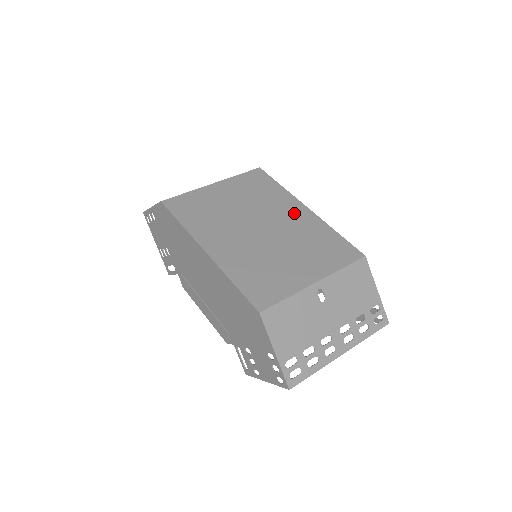
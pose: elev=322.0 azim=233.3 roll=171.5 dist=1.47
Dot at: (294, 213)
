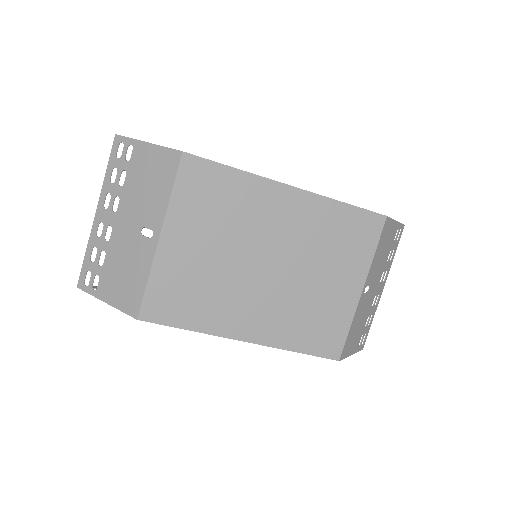
Dot at: (285, 210)
